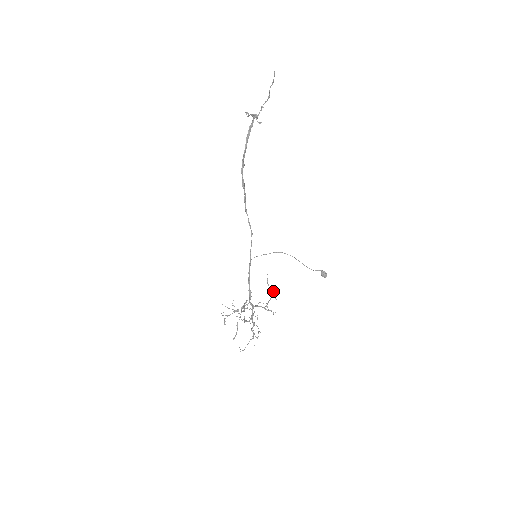
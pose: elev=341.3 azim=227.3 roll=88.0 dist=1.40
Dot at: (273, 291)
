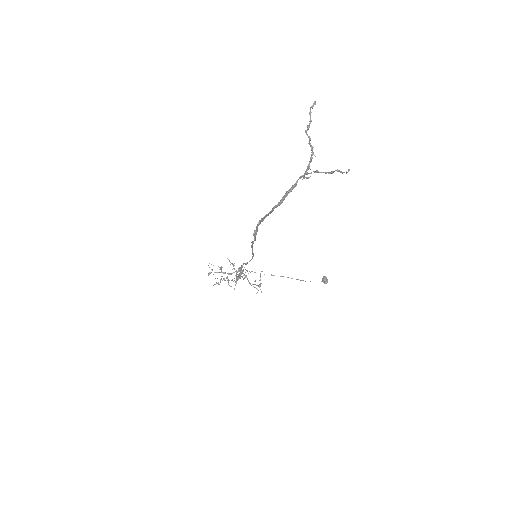
Dot at: occluded
